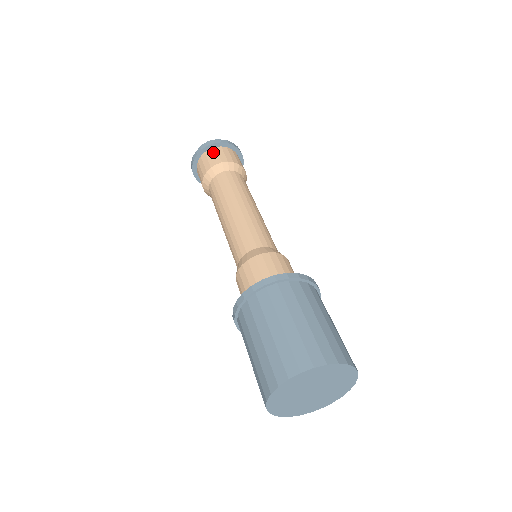
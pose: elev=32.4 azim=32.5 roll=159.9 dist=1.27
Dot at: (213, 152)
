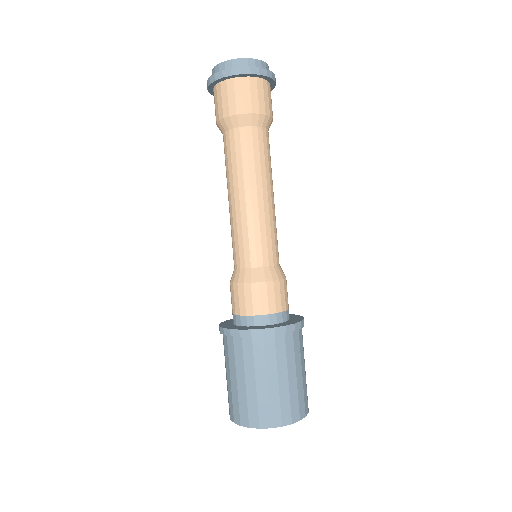
Dot at: (237, 87)
